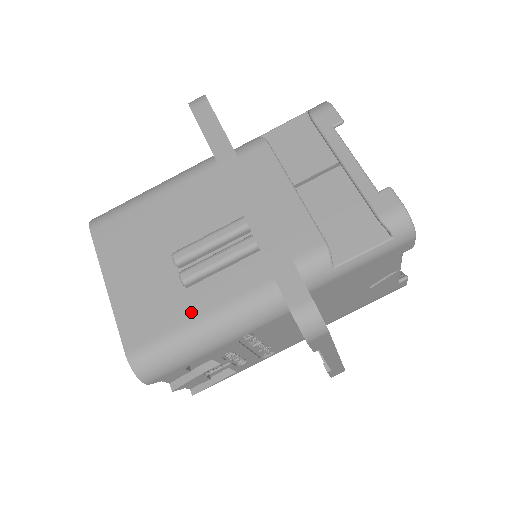
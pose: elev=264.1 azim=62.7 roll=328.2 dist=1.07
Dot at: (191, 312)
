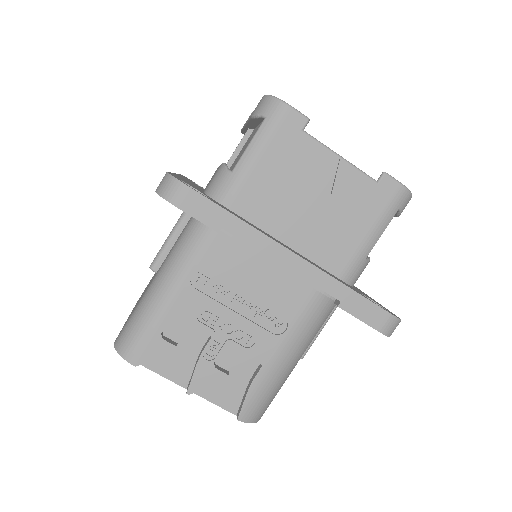
Dot at: occluded
